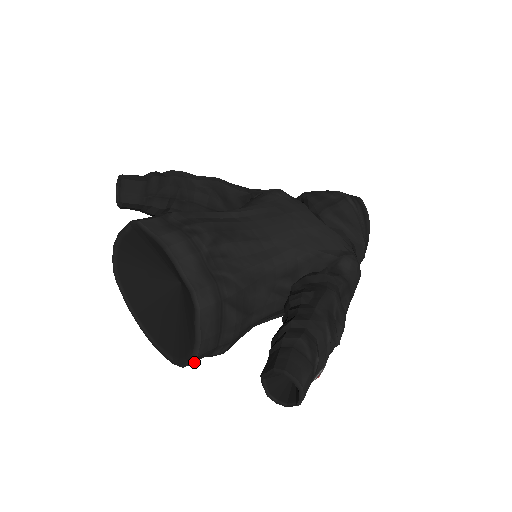
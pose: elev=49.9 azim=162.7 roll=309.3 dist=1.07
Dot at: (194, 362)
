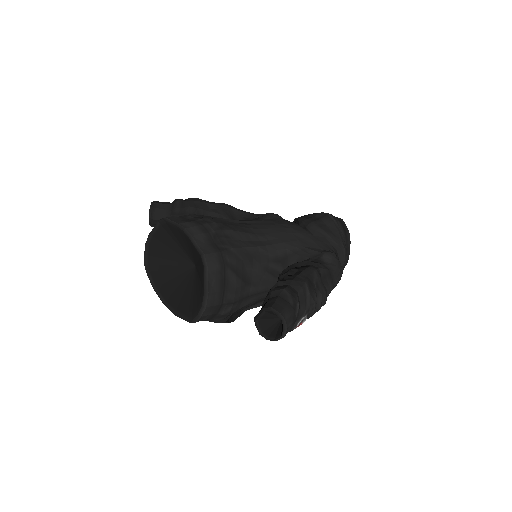
Dot at: (204, 315)
